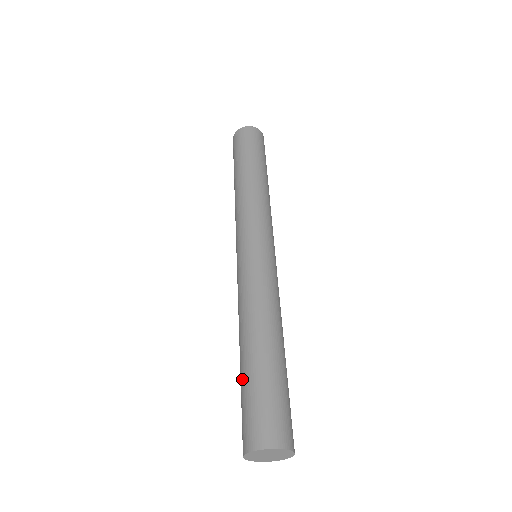
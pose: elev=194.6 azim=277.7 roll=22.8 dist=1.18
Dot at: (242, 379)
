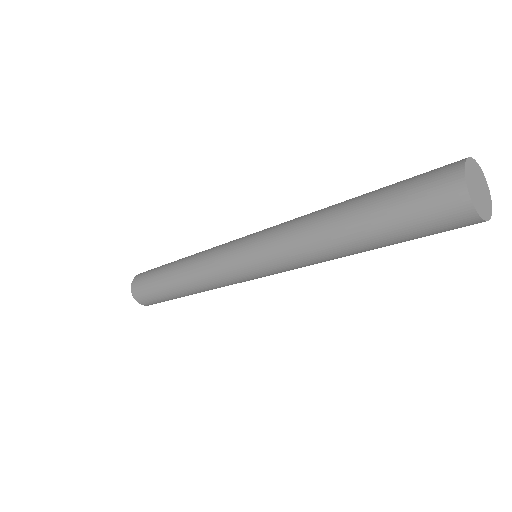
Dot at: (376, 194)
